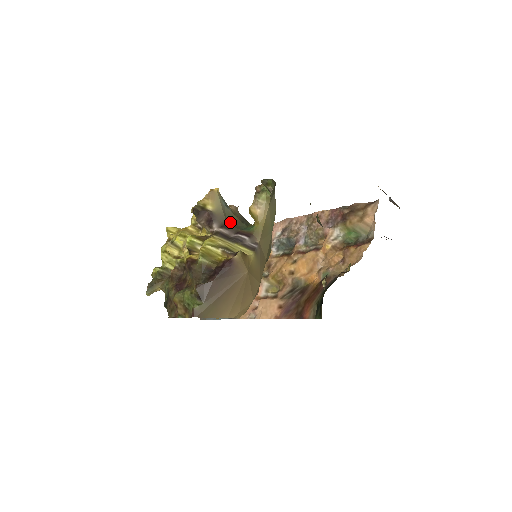
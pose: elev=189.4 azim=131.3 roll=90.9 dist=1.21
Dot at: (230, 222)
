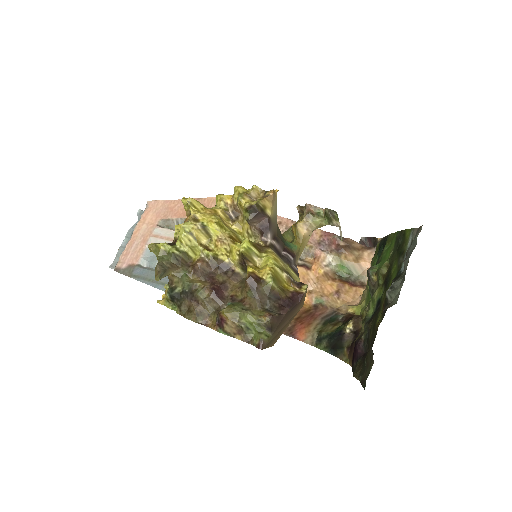
Dot at: (278, 233)
